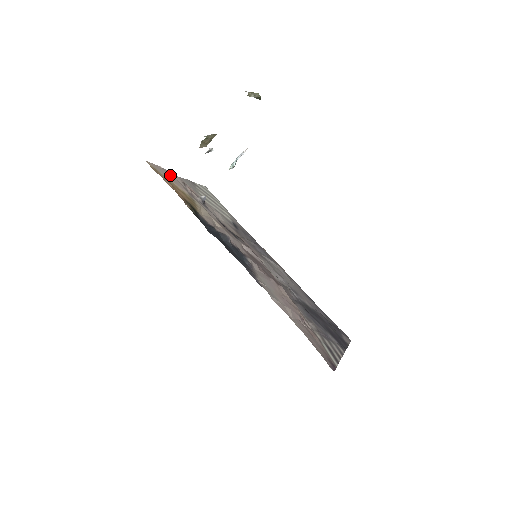
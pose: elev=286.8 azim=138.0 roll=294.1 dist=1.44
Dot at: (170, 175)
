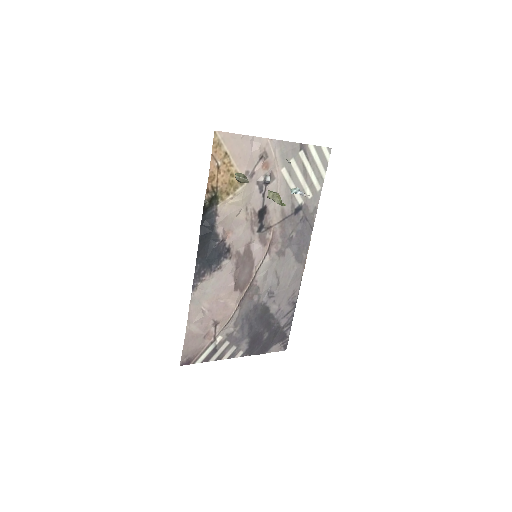
Dot at: (245, 147)
